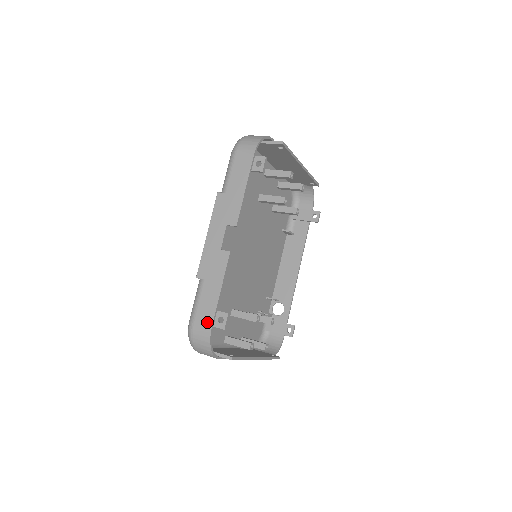
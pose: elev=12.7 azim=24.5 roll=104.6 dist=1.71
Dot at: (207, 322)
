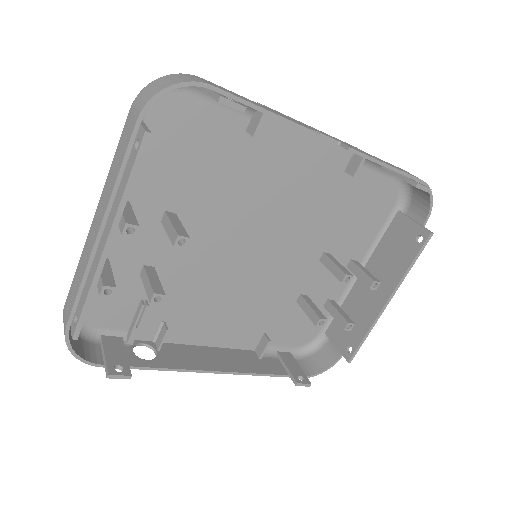
Dot at: occluded
